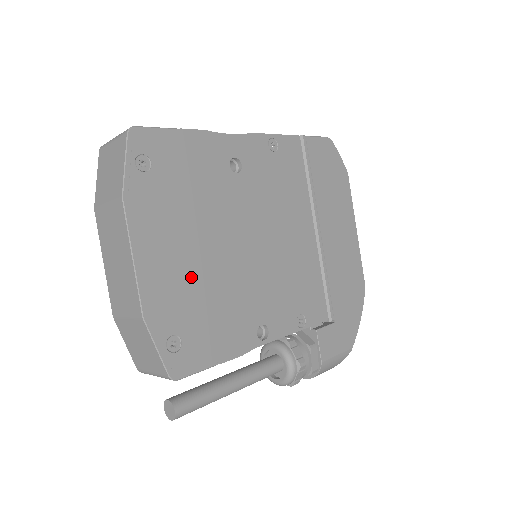
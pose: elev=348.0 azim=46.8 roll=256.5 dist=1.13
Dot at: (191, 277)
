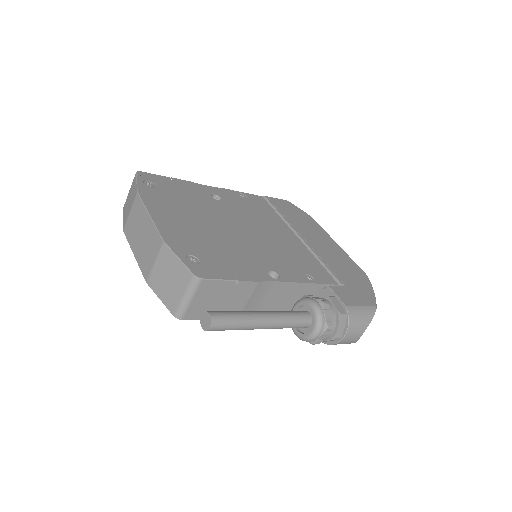
Dot at: (197, 233)
